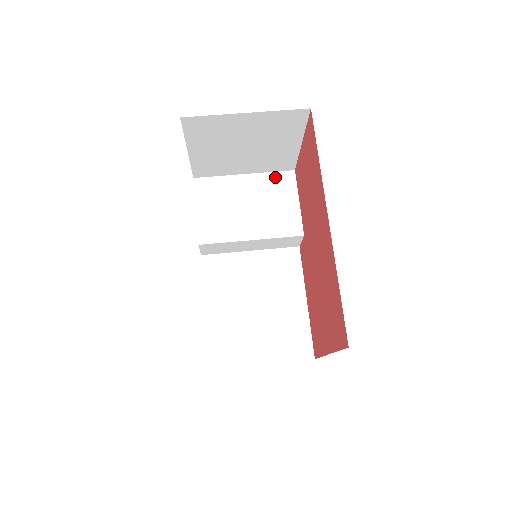
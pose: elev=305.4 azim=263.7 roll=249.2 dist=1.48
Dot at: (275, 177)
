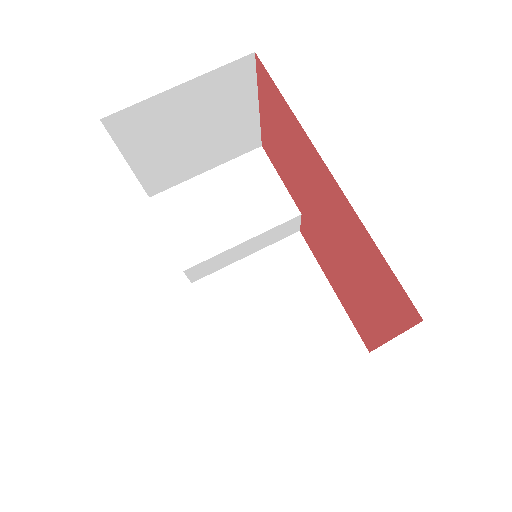
Dot at: (242, 162)
